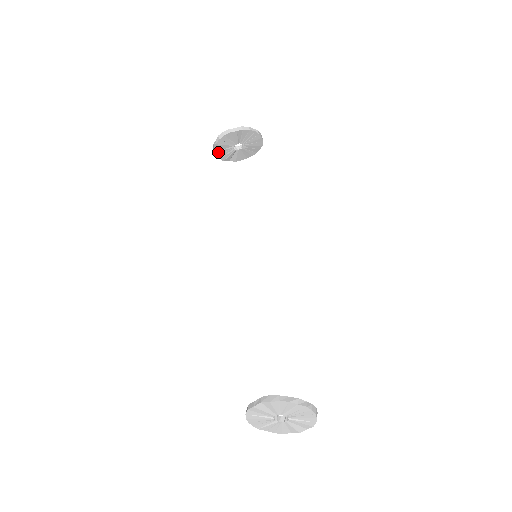
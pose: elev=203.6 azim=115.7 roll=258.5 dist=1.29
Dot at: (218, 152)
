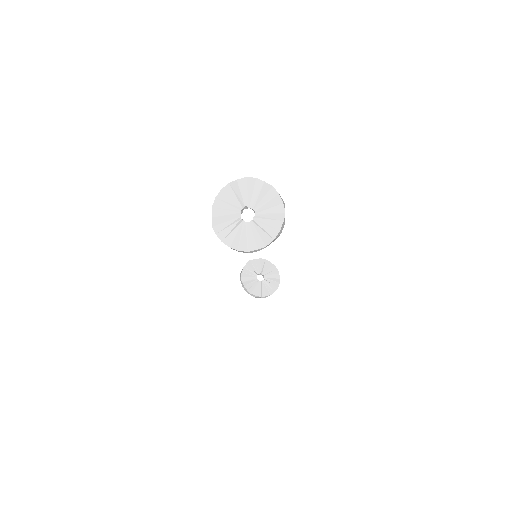
Dot at: (223, 199)
